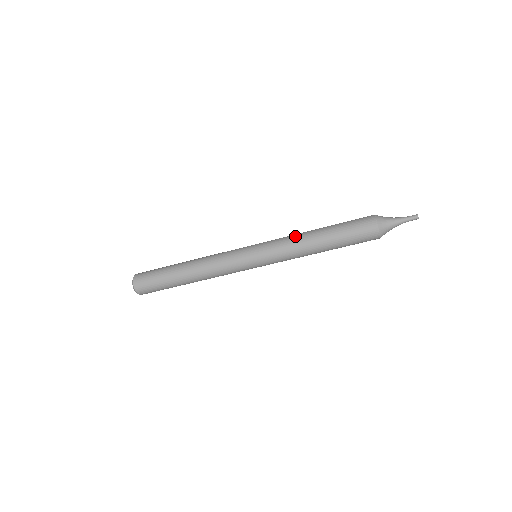
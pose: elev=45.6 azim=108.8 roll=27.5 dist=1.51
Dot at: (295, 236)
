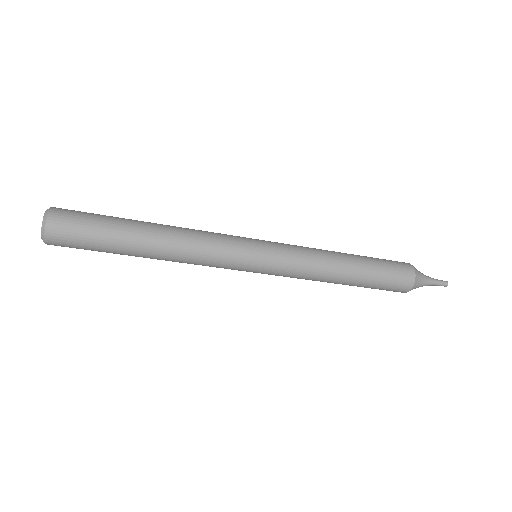
Dot at: (319, 250)
